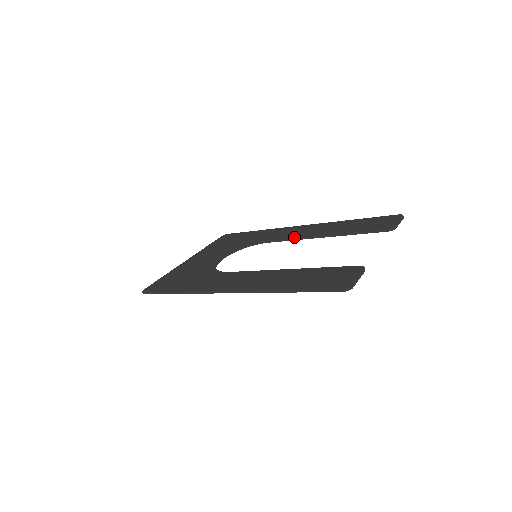
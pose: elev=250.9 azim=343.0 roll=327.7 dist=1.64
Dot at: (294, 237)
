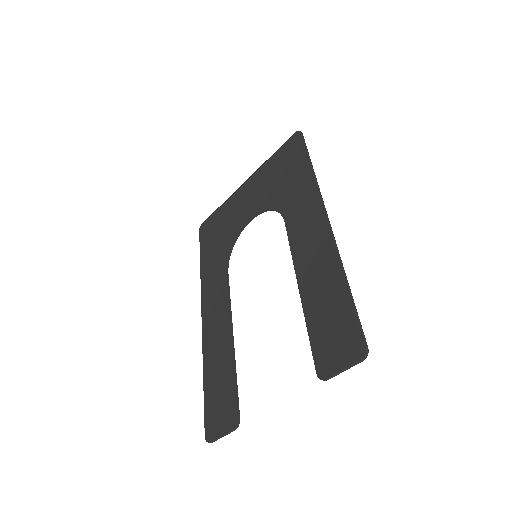
Dot at: (292, 251)
